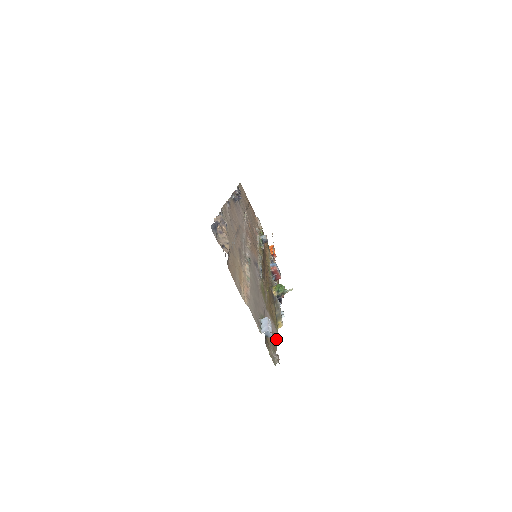
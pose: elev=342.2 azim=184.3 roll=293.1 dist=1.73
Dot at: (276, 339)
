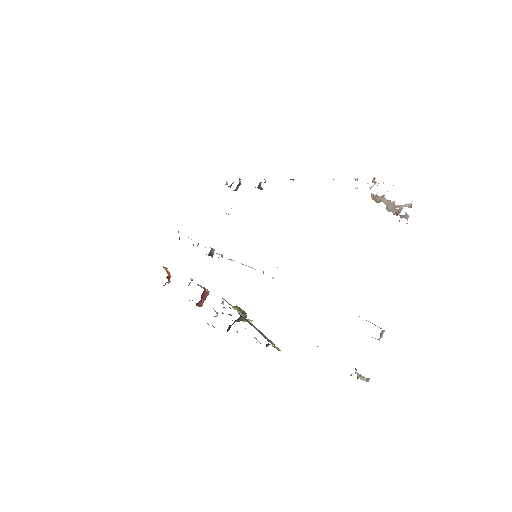
Dot at: occluded
